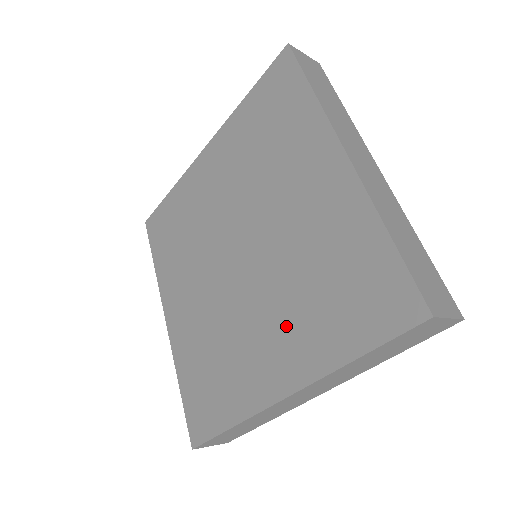
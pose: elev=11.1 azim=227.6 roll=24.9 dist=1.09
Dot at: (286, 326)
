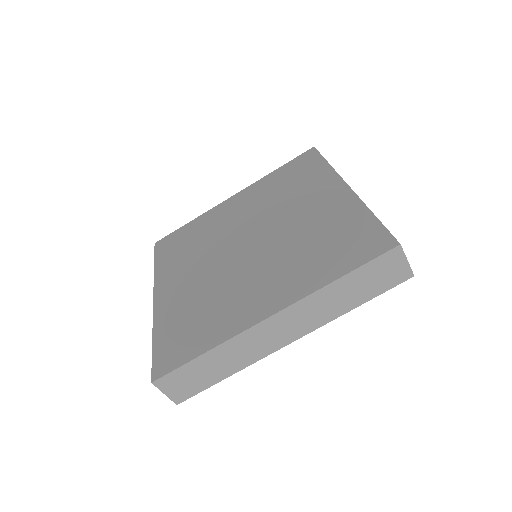
Dot at: (282, 274)
